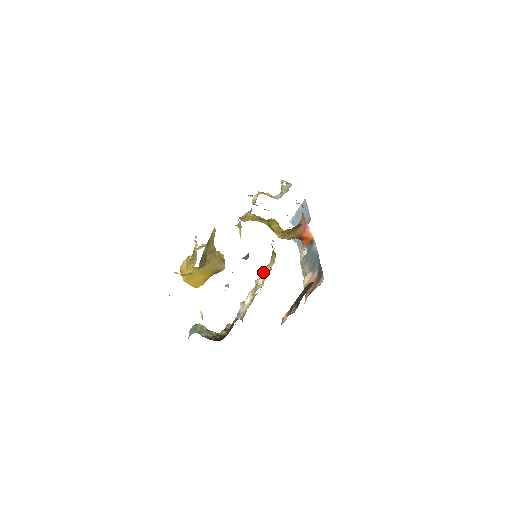
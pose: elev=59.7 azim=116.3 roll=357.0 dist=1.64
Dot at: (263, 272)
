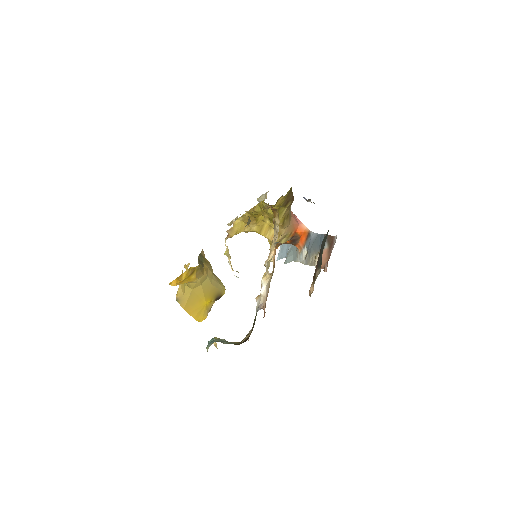
Dot at: (270, 250)
